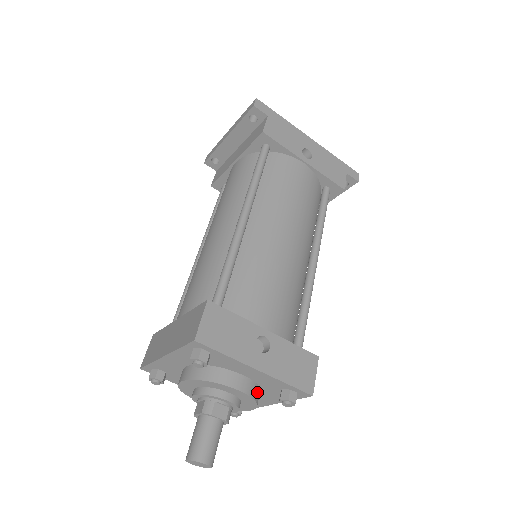
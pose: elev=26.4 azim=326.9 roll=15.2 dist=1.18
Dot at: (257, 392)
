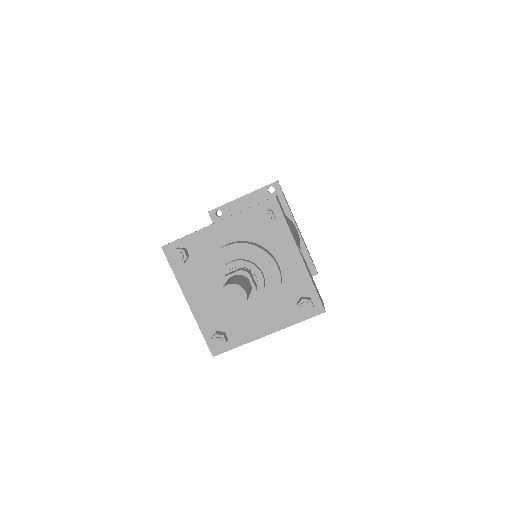
Dot at: (280, 291)
